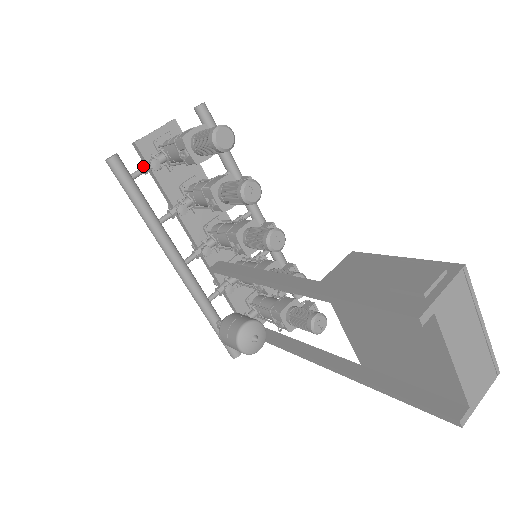
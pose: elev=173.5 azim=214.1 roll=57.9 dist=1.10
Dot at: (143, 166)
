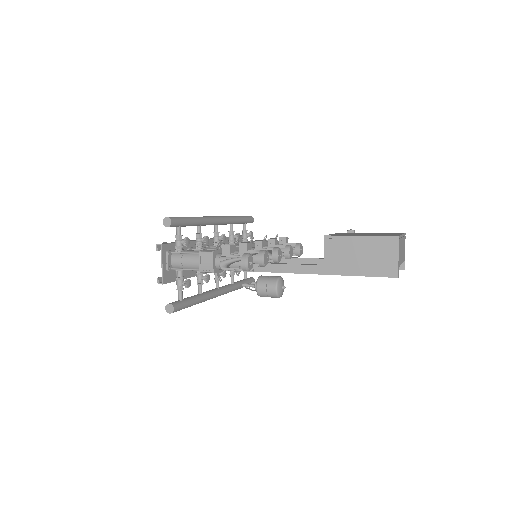
Dot at: (181, 290)
